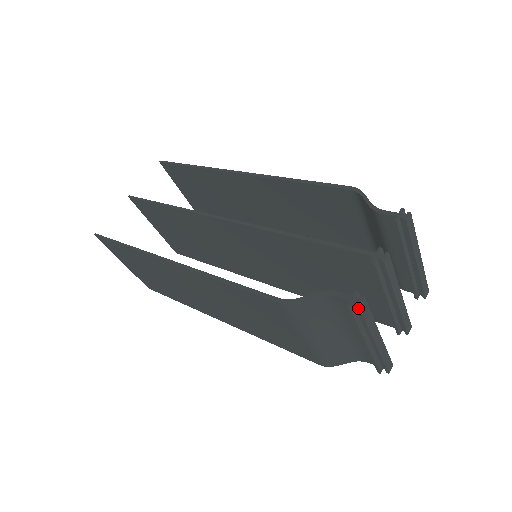
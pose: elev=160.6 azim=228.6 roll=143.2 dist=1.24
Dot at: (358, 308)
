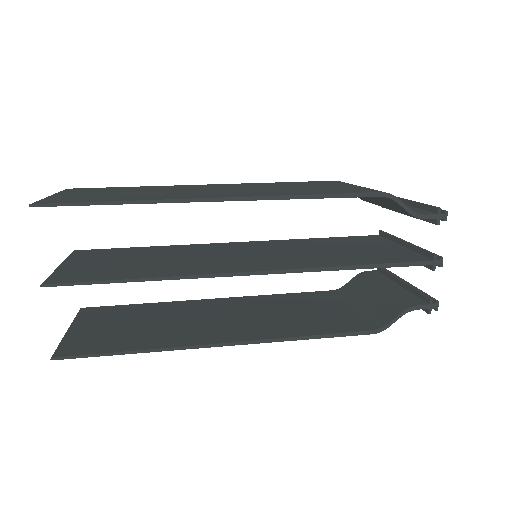
Dot at: (435, 310)
